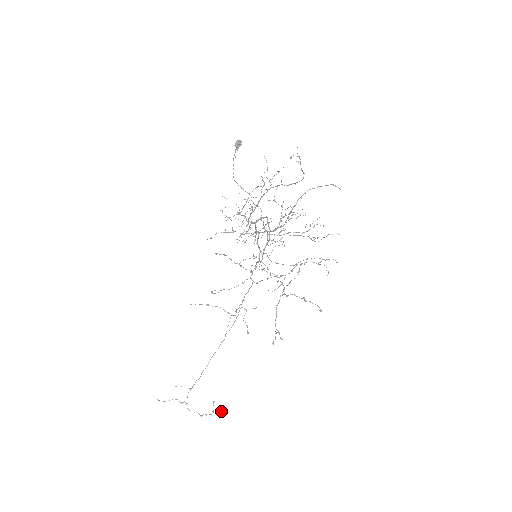
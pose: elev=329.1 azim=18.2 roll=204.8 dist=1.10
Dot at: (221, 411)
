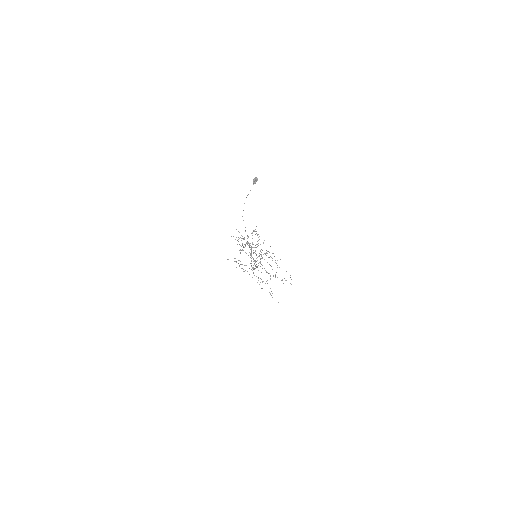
Dot at: occluded
